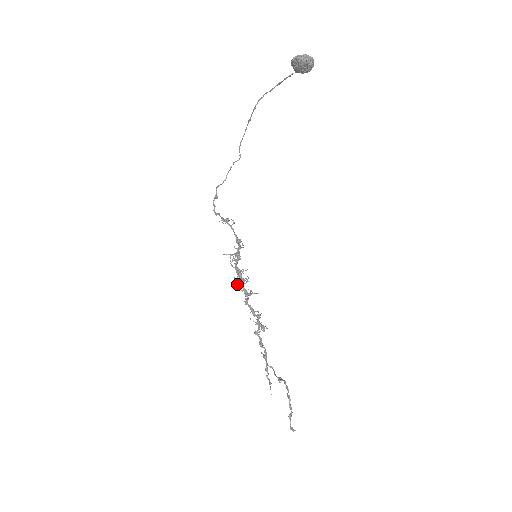
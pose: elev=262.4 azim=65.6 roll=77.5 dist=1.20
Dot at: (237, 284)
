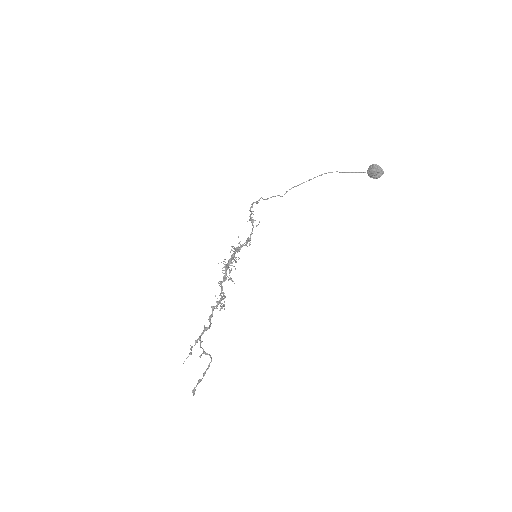
Dot at: occluded
